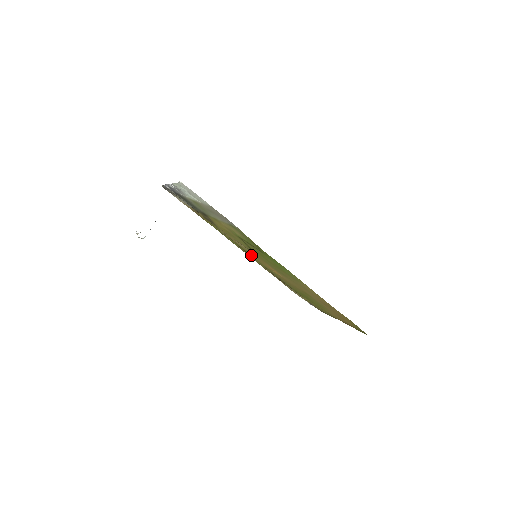
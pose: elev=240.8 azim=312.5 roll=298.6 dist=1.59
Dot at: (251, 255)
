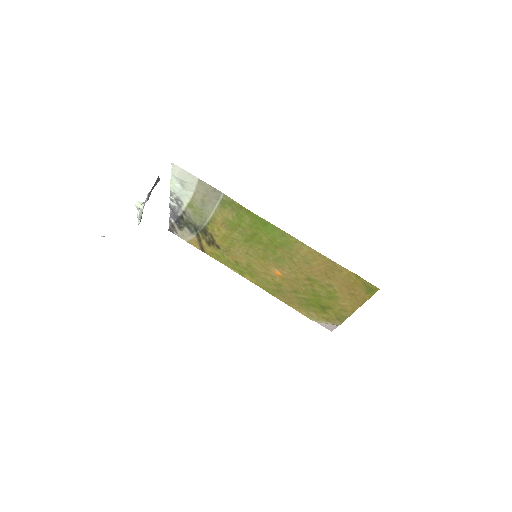
Dot at: (256, 273)
